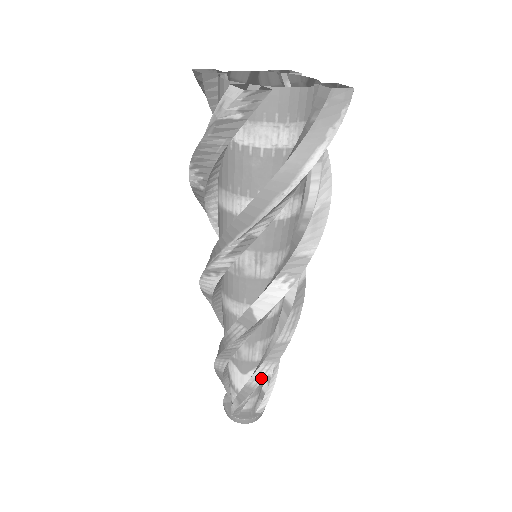
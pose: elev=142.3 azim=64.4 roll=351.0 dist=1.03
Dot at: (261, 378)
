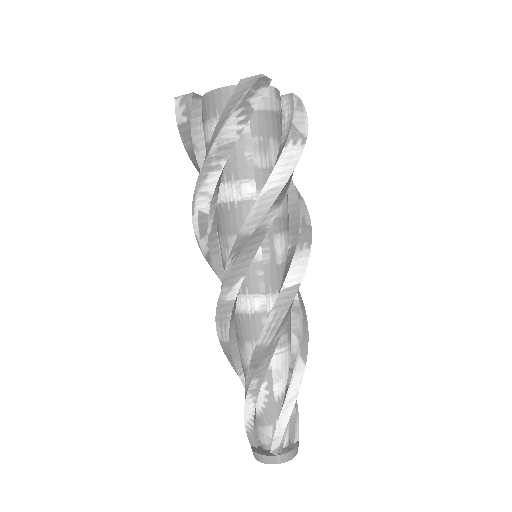
Dot at: (248, 387)
